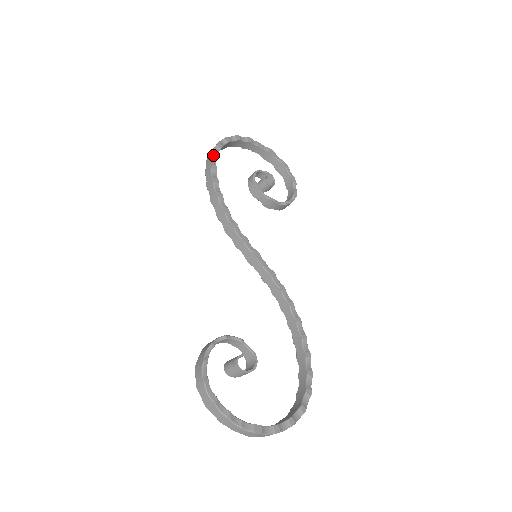
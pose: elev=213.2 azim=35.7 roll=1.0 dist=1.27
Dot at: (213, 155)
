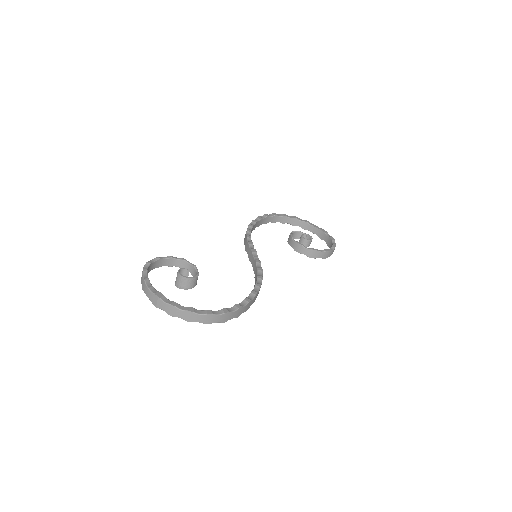
Dot at: (264, 215)
